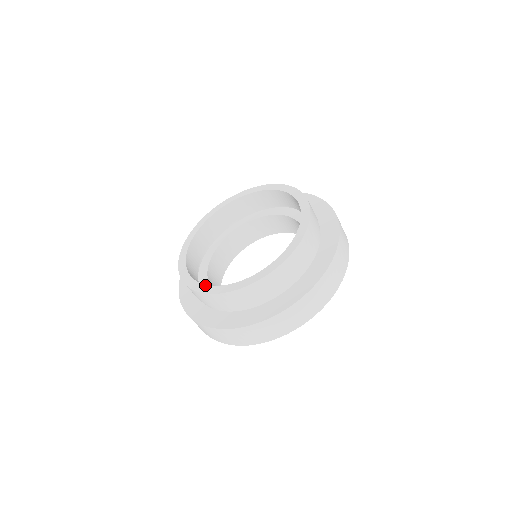
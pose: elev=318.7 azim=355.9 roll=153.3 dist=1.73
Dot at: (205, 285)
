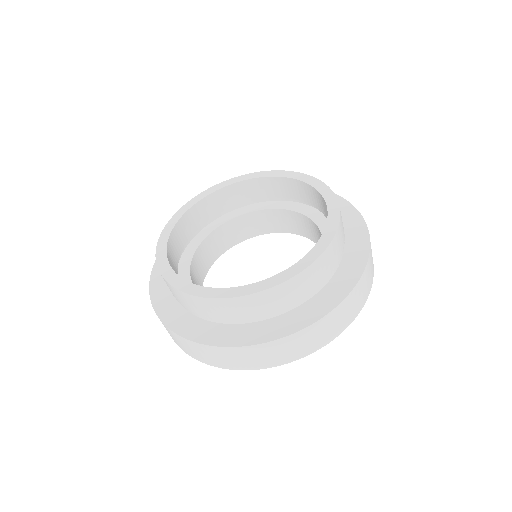
Dot at: (180, 277)
